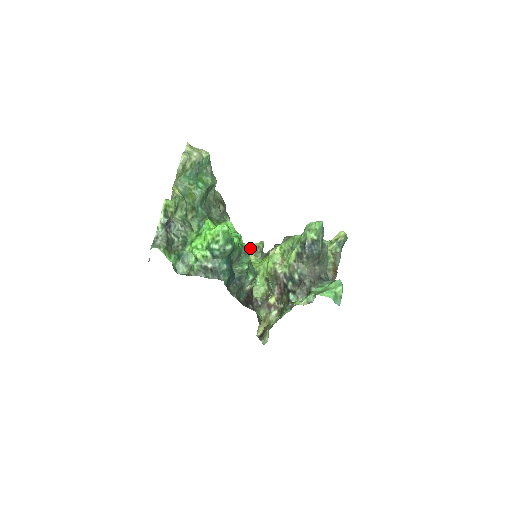
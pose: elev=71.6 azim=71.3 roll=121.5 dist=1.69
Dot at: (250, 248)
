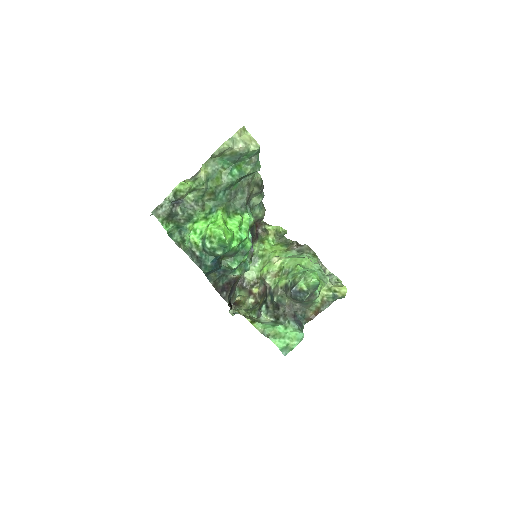
Dot at: occluded
